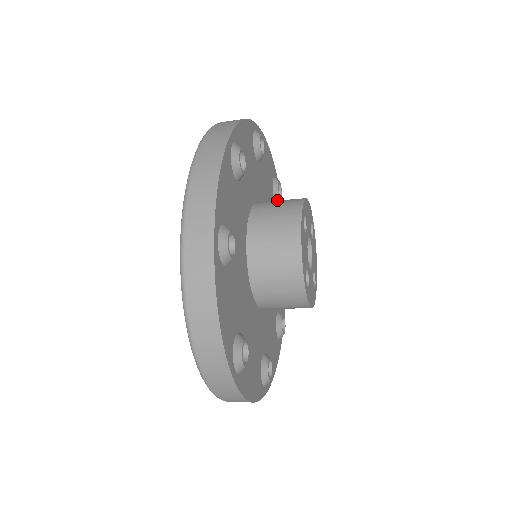
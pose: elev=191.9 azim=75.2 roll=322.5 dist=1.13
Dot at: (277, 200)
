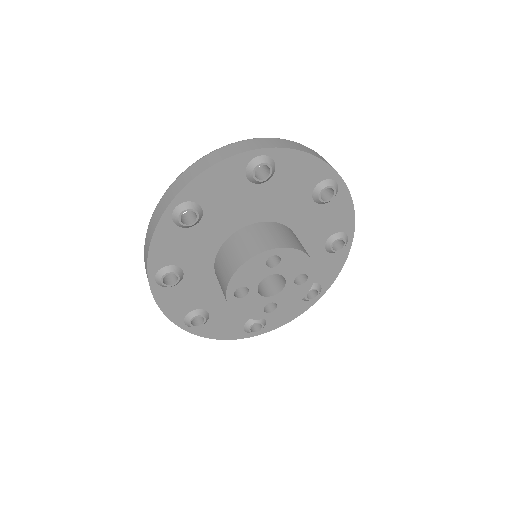
Dot at: (266, 180)
